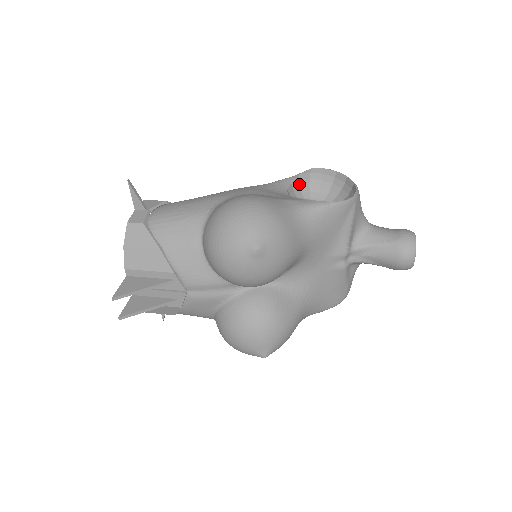
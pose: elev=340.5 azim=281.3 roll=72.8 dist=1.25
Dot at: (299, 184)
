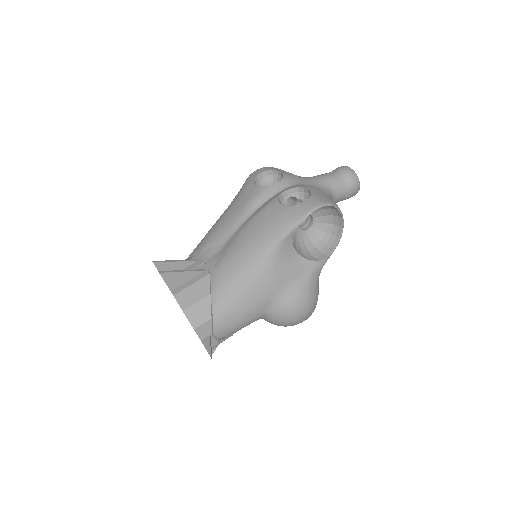
Dot at: occluded
